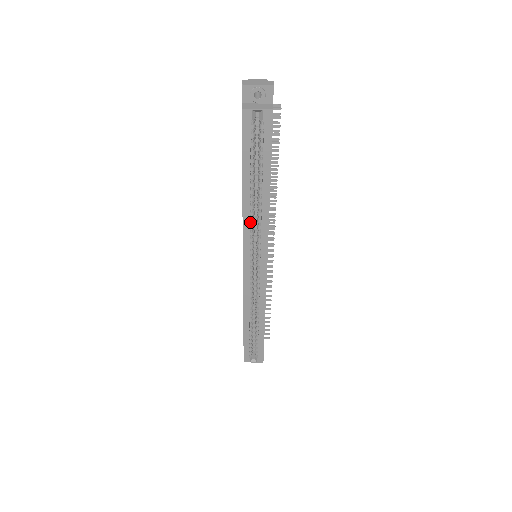
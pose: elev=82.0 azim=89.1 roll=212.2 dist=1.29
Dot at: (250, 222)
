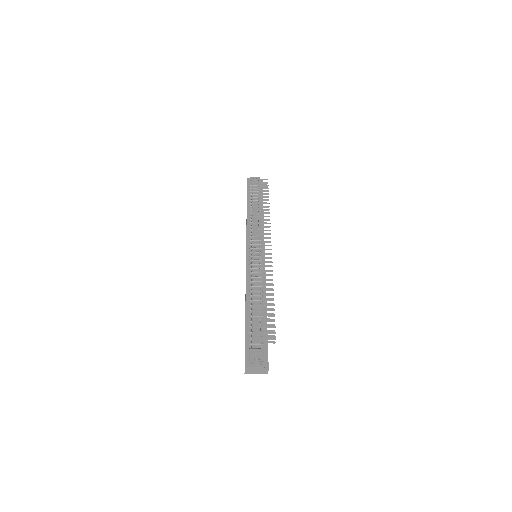
Dot at: occluded
